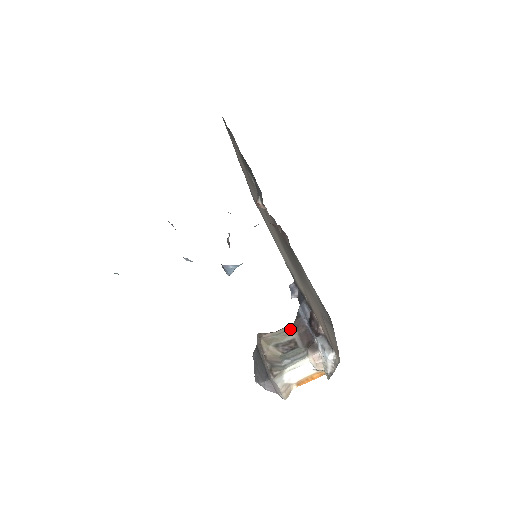
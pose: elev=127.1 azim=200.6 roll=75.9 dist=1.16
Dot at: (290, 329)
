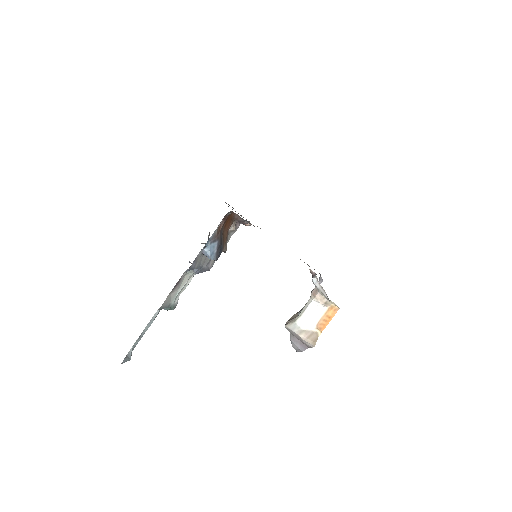
Dot at: occluded
